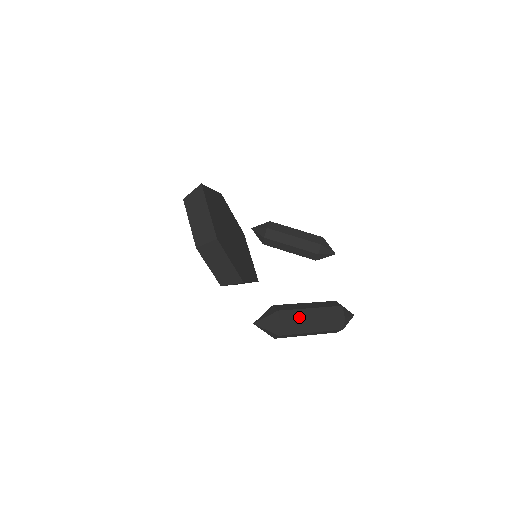
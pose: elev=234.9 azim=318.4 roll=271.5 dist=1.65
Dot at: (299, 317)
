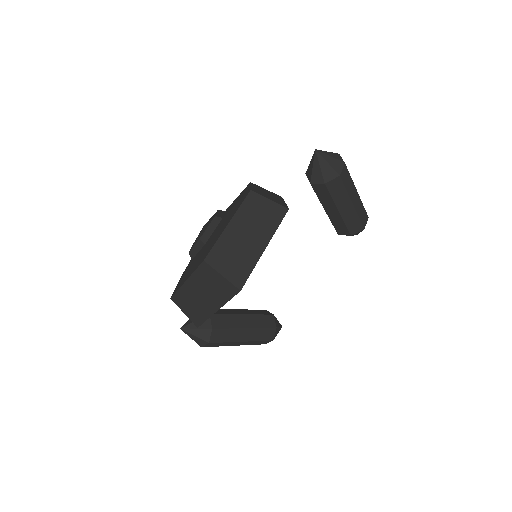
Dot at: (224, 345)
